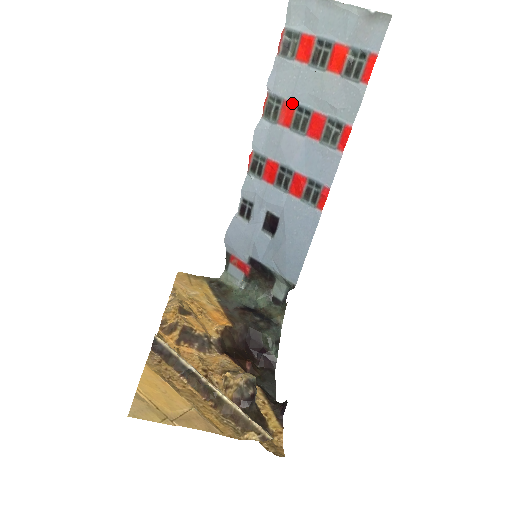
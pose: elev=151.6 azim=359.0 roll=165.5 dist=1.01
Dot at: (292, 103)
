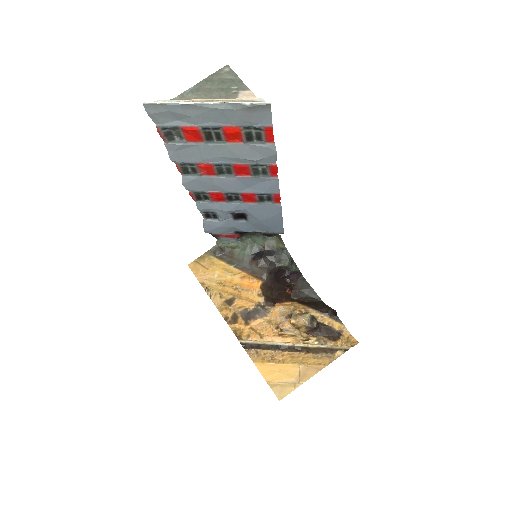
Dot at: (207, 164)
